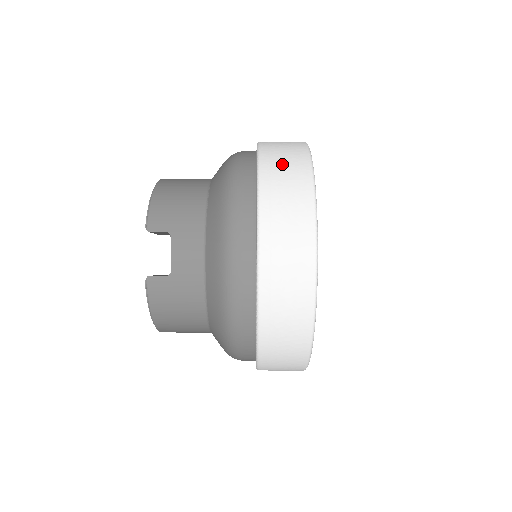
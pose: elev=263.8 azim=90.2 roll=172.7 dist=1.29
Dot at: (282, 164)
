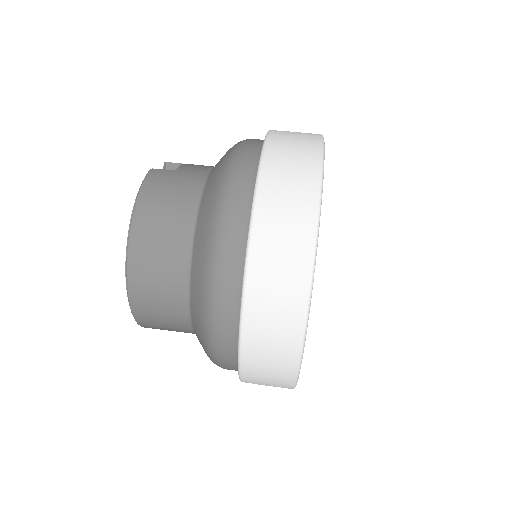
Dot at: occluded
